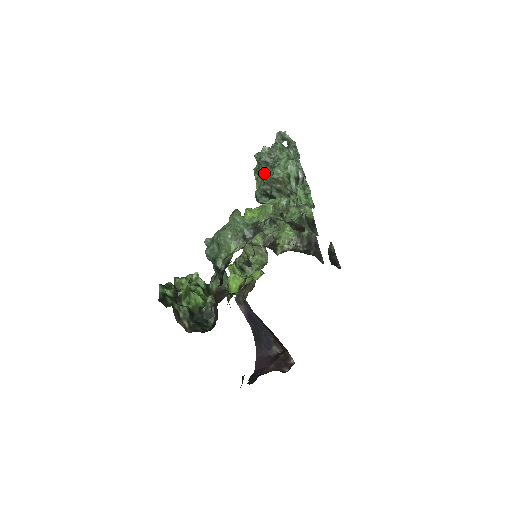
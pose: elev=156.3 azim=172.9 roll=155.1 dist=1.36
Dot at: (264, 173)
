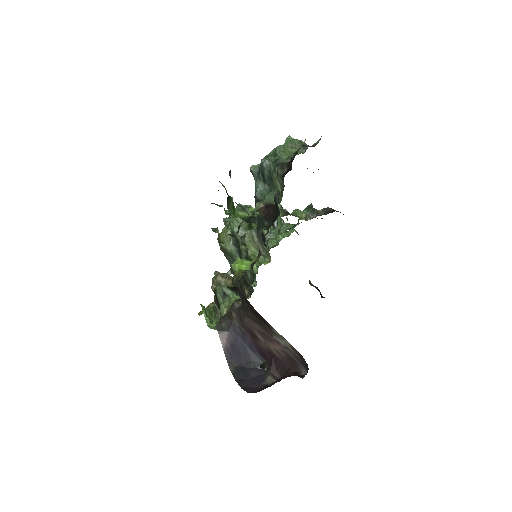
Dot at: occluded
